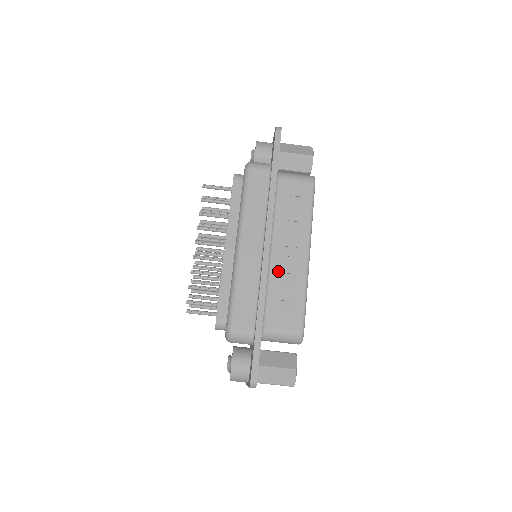
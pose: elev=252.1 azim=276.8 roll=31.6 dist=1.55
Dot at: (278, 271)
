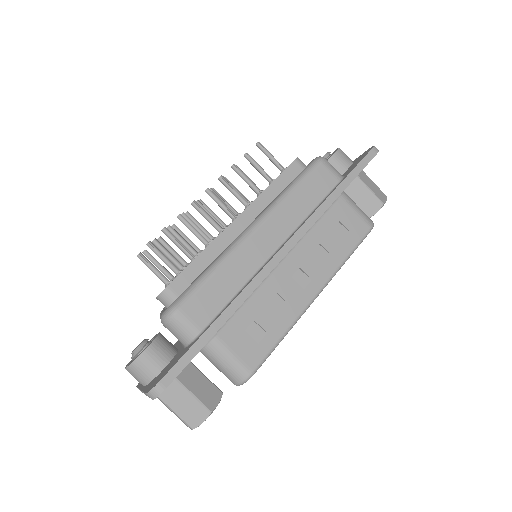
Dot at: (274, 287)
